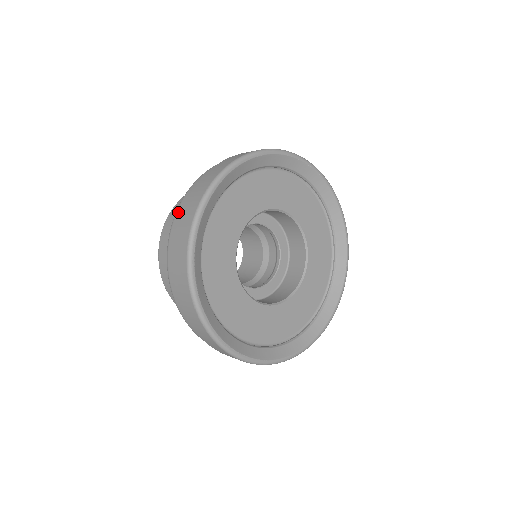
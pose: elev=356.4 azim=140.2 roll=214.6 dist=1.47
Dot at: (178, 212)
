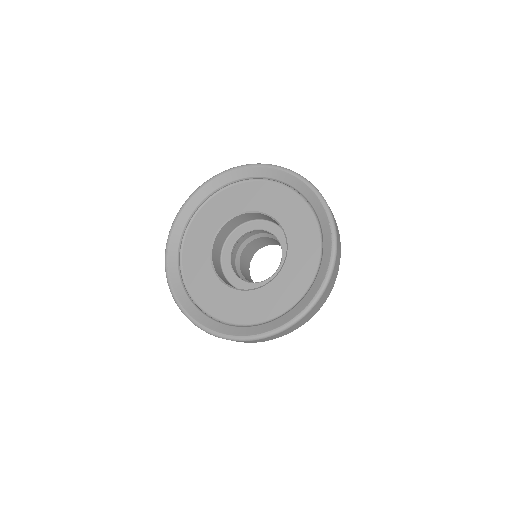
Dot at: occluded
